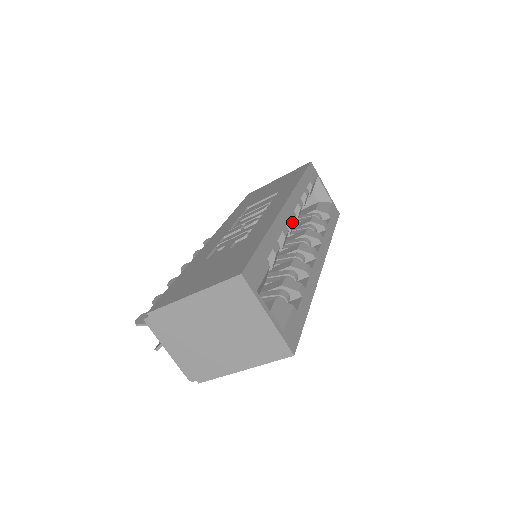
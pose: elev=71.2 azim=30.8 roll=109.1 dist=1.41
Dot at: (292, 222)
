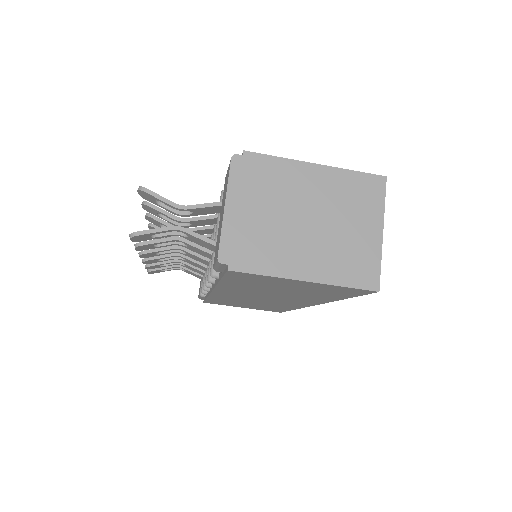
Dot at: occluded
